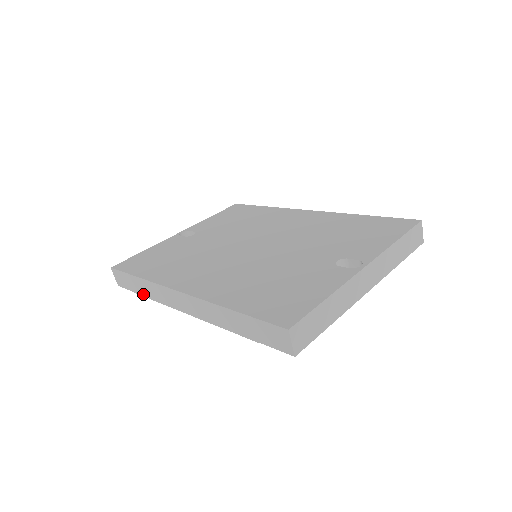
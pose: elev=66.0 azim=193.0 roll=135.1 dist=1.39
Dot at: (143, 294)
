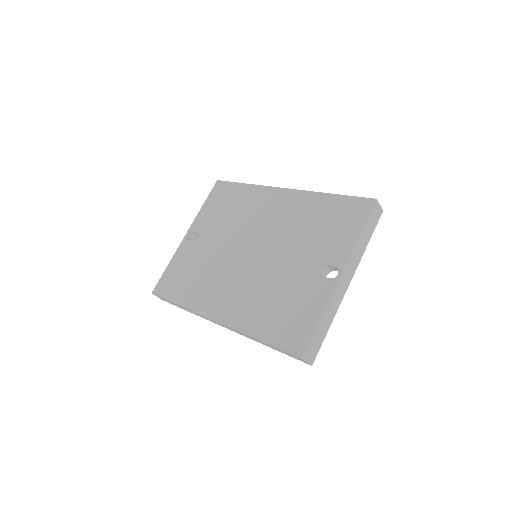
Dot at: (186, 310)
